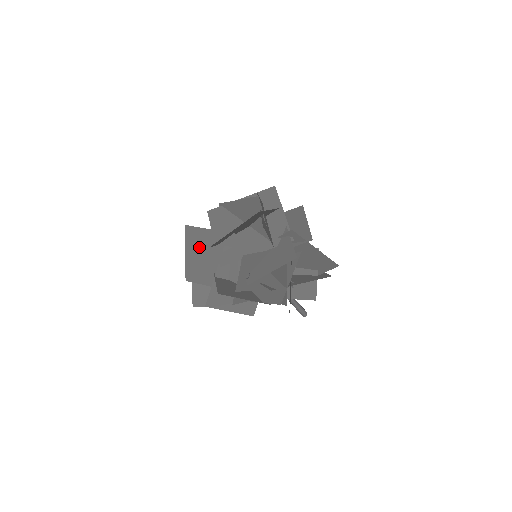
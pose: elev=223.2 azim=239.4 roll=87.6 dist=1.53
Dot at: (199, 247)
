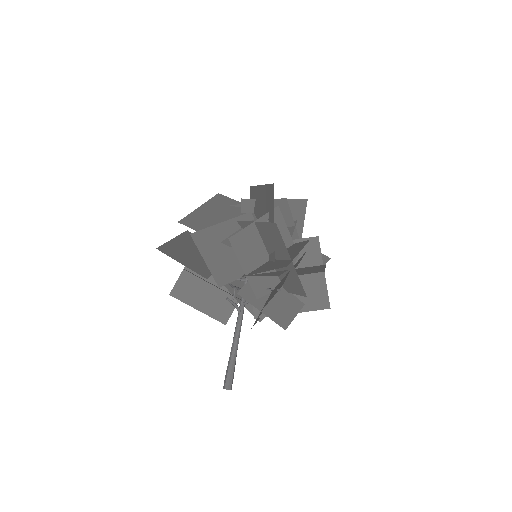
Dot at: (219, 208)
